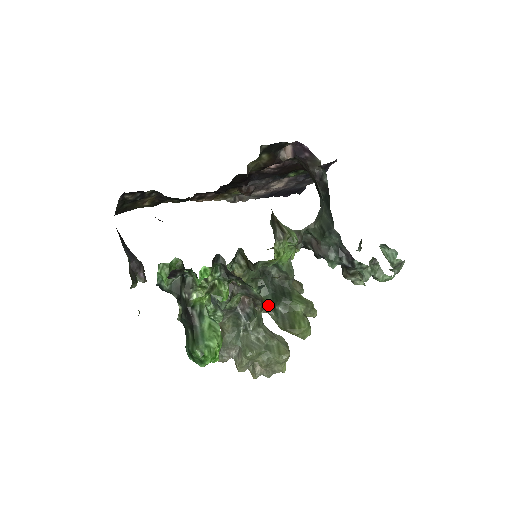
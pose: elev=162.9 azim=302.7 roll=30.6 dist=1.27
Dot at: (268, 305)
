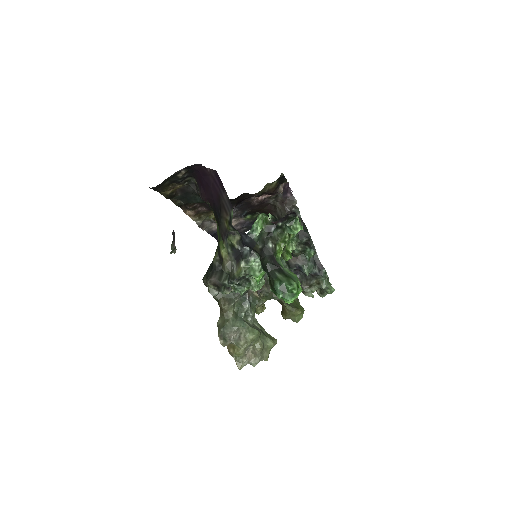
Dot at: occluded
